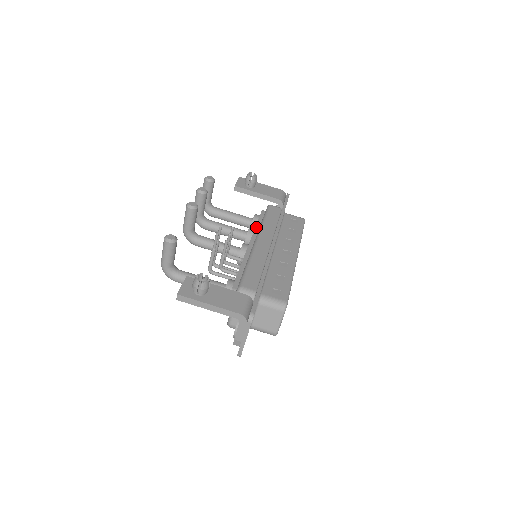
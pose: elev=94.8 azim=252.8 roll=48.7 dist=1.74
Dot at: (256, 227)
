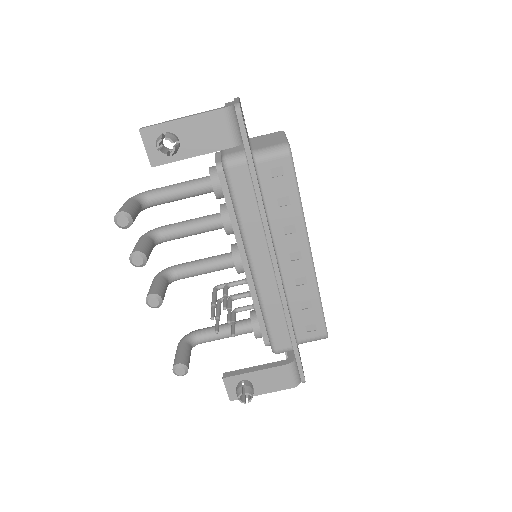
Dot at: (232, 223)
